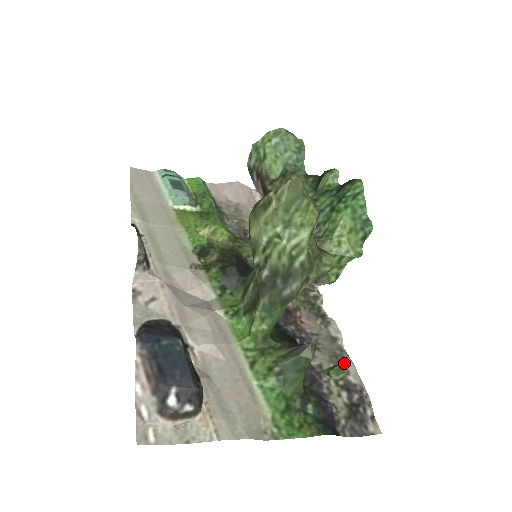
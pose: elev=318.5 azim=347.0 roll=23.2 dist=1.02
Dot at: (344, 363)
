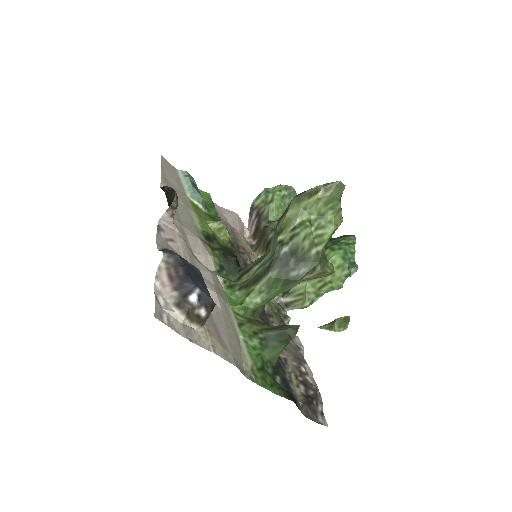
Dot at: (305, 366)
